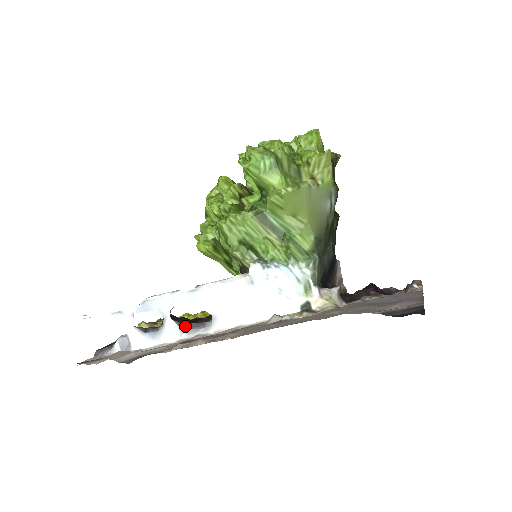
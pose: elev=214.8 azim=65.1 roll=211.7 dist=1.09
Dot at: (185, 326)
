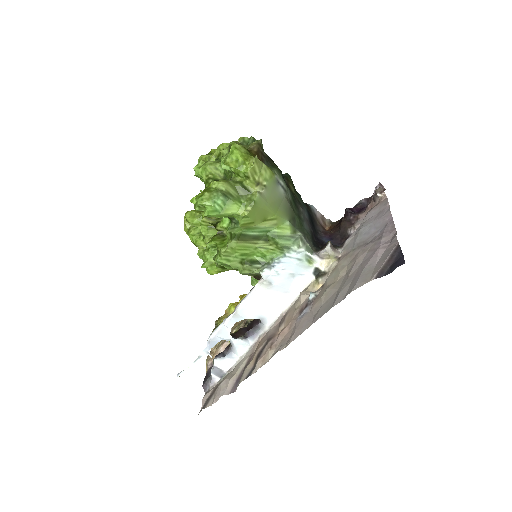
Dot at: (247, 336)
